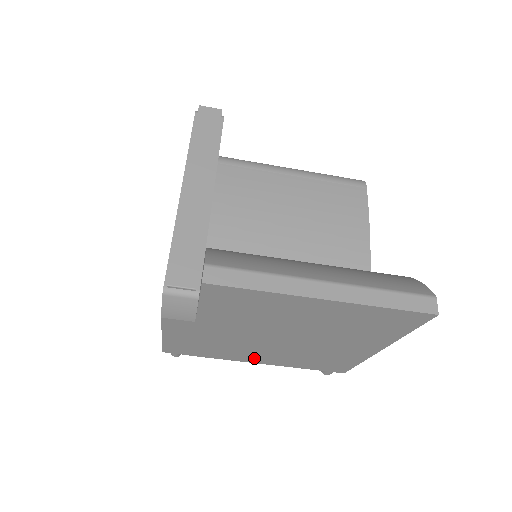
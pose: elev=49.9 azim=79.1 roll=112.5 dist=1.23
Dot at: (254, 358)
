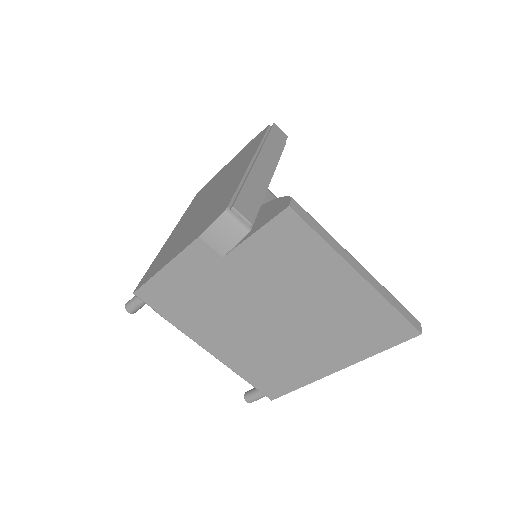
Dot at: (214, 341)
